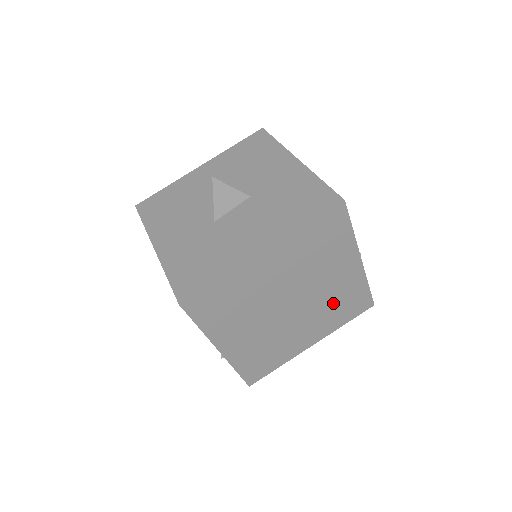
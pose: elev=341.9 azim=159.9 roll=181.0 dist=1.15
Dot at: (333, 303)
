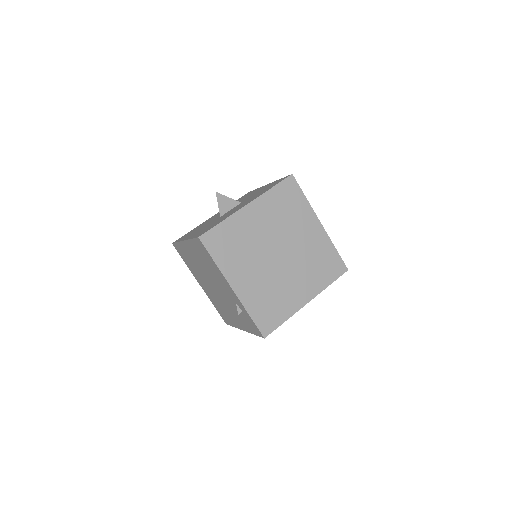
Dot at: (312, 260)
